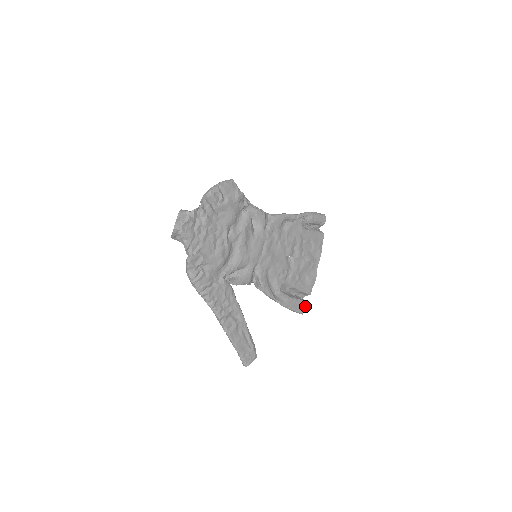
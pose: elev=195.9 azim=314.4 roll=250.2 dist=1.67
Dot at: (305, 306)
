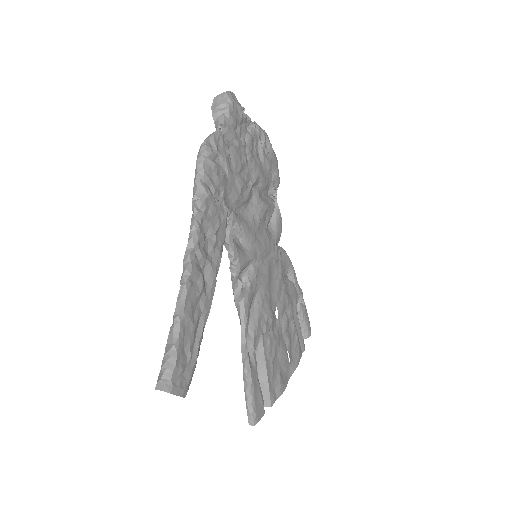
Dot at: (262, 414)
